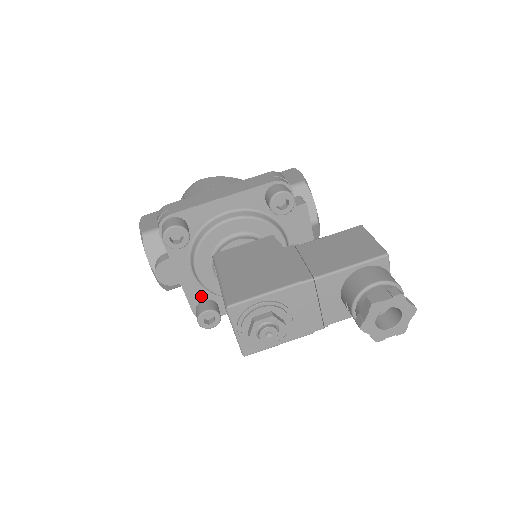
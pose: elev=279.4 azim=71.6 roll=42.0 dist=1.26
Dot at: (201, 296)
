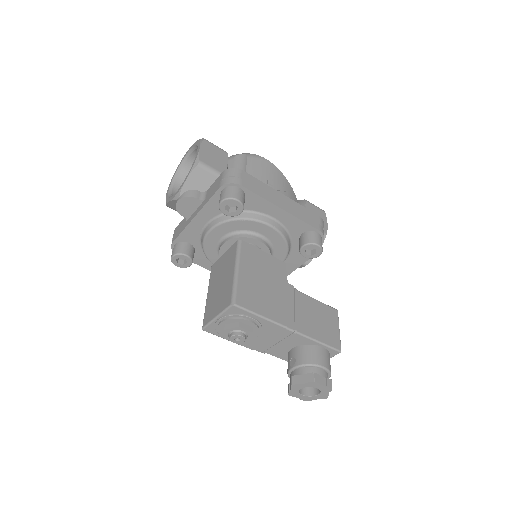
Dot at: (191, 240)
